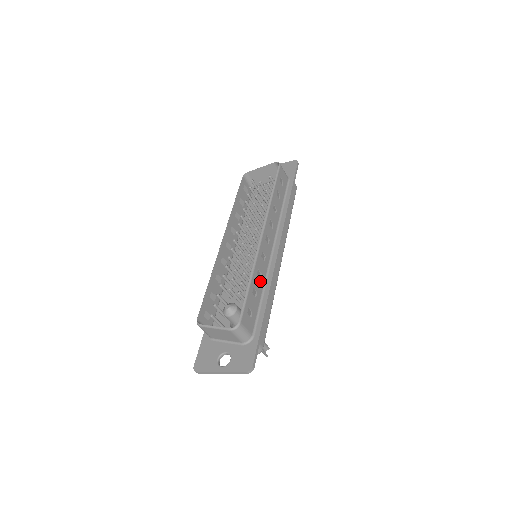
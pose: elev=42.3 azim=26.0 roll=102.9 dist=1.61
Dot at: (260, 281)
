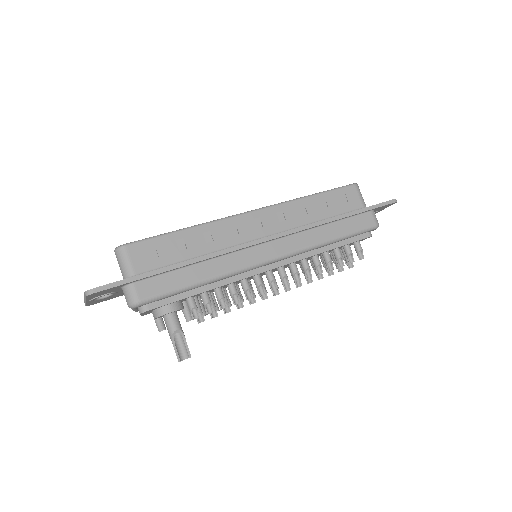
Dot at: (204, 245)
